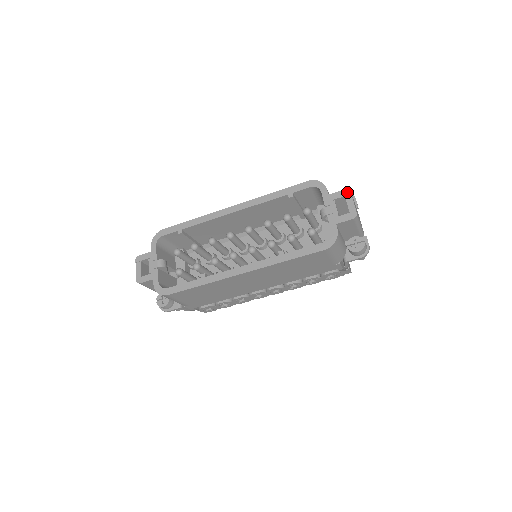
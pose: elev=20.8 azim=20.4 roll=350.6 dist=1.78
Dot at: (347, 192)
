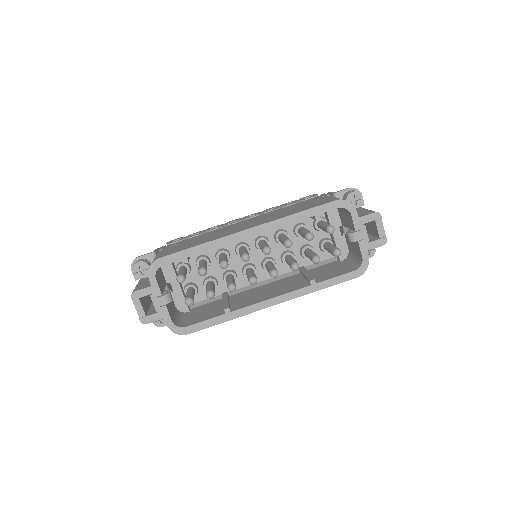
Dot at: (378, 216)
